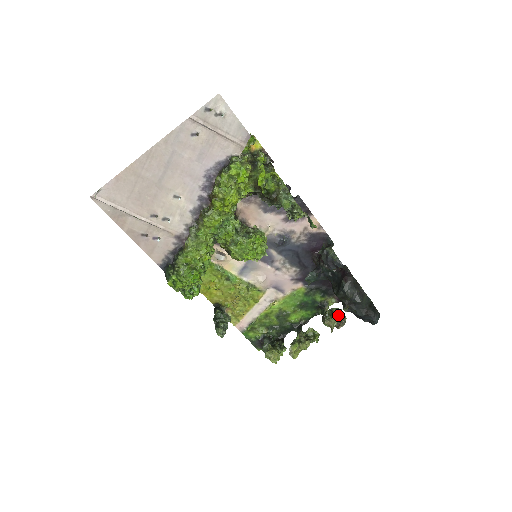
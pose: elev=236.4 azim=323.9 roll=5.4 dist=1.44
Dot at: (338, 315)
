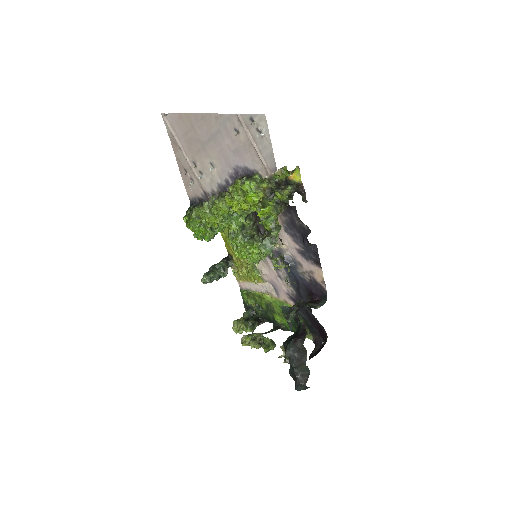
Dot at: occluded
